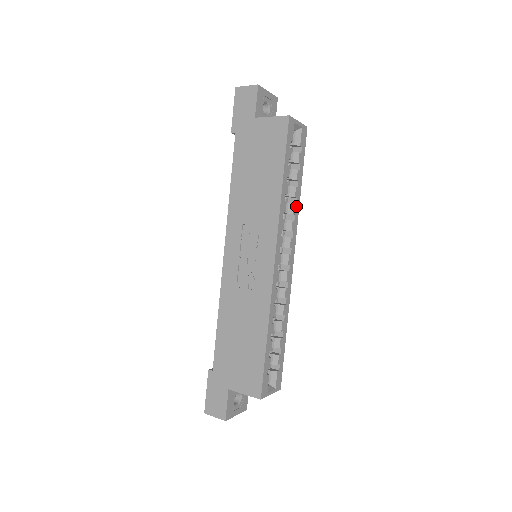
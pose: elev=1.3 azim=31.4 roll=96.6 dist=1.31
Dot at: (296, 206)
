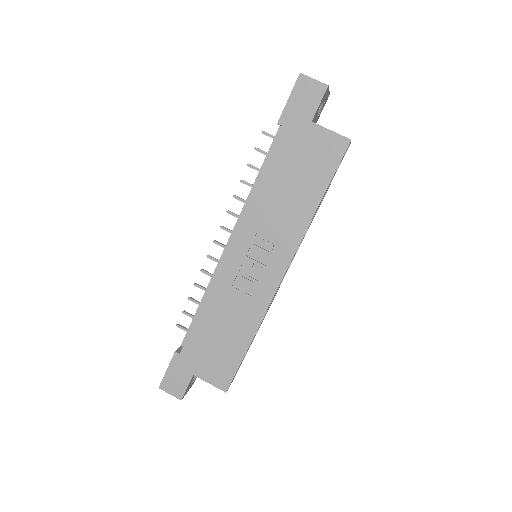
Dot at: (312, 220)
